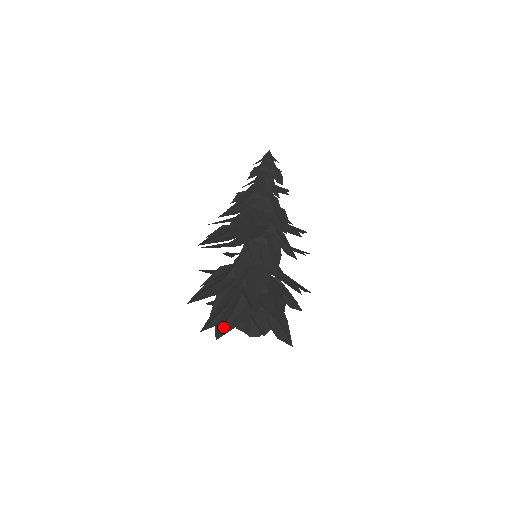
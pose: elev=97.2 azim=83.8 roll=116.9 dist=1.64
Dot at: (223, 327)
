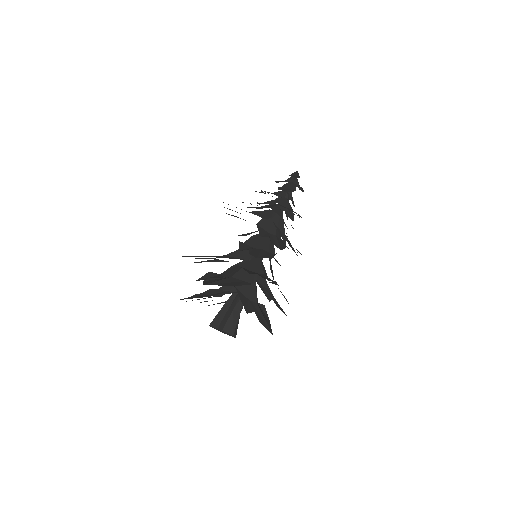
Dot at: (212, 282)
